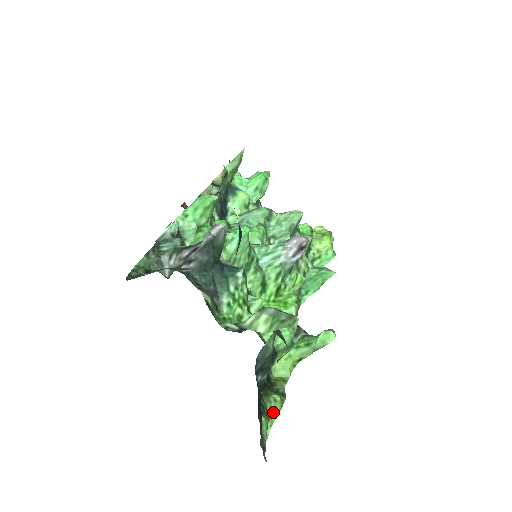
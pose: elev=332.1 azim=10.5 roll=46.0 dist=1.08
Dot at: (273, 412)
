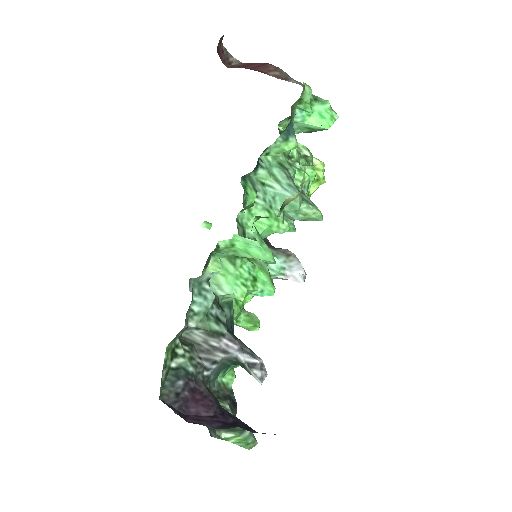
Dot at: occluded
